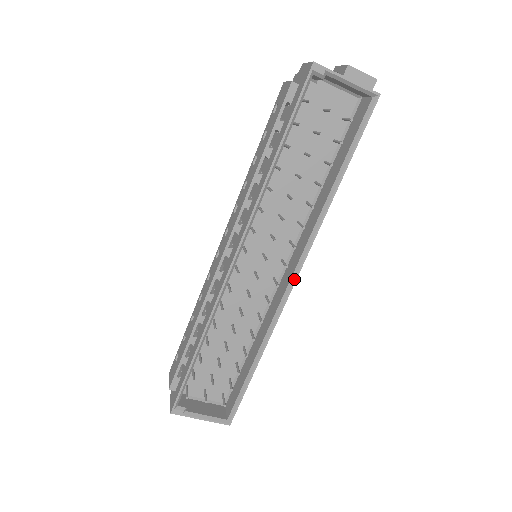
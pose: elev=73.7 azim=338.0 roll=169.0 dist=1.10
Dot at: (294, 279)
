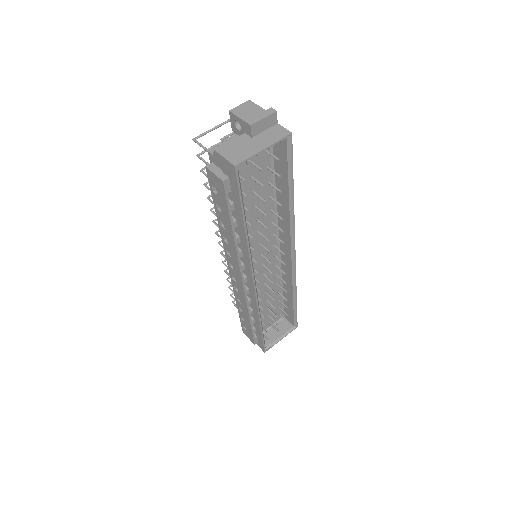
Dot at: (294, 257)
